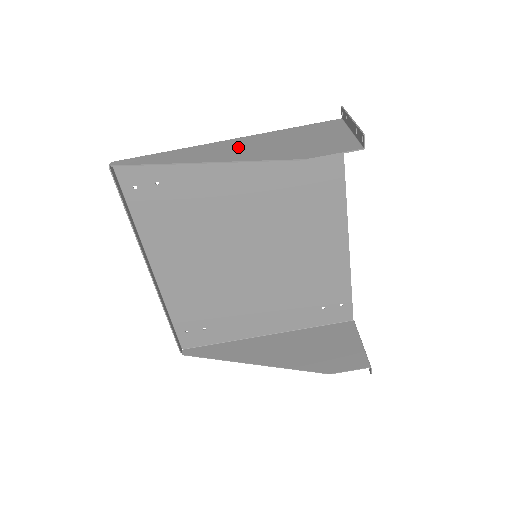
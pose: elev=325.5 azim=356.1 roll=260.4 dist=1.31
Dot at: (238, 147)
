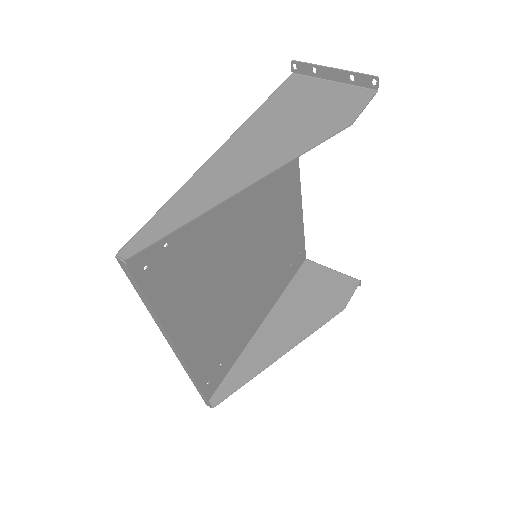
Dot at: (254, 148)
